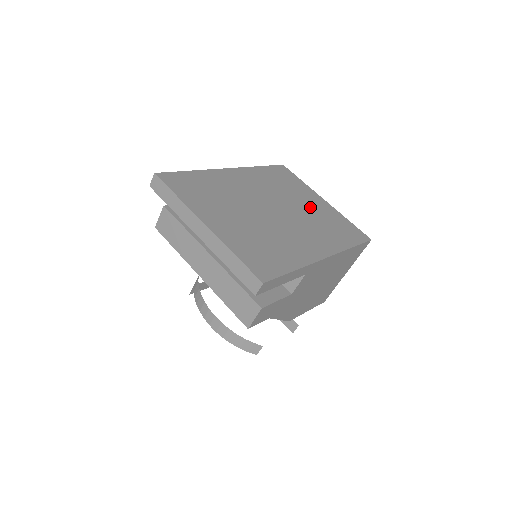
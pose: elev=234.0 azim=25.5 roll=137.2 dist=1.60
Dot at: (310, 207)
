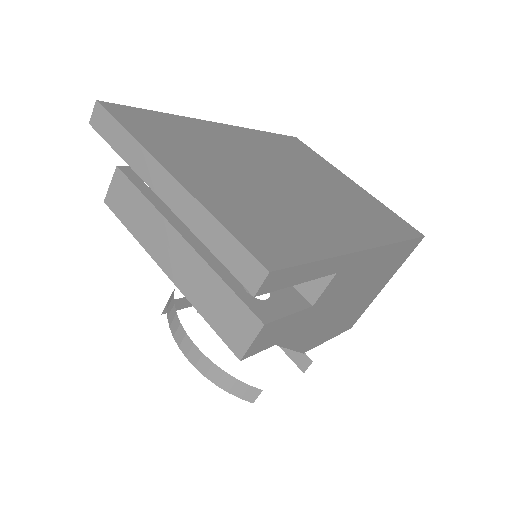
Dot at: (336, 185)
